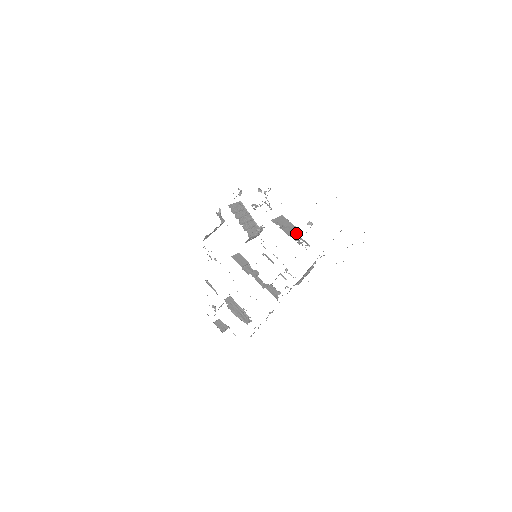
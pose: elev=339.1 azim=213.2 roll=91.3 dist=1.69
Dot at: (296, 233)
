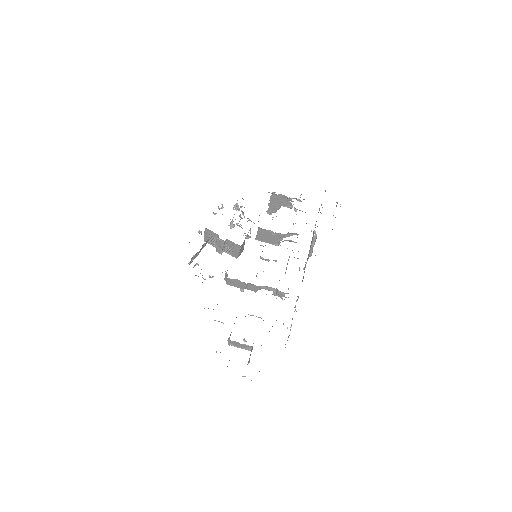
Dot at: occluded
